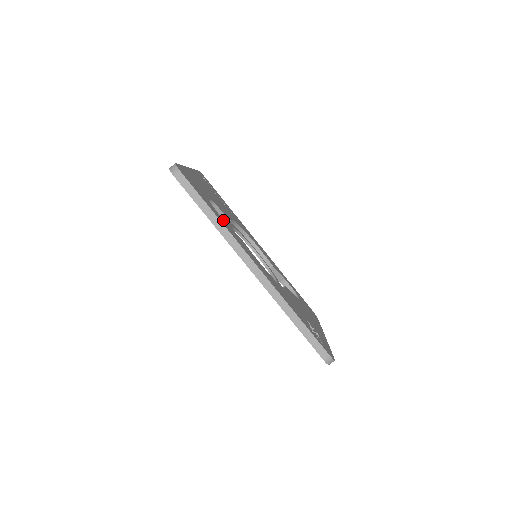
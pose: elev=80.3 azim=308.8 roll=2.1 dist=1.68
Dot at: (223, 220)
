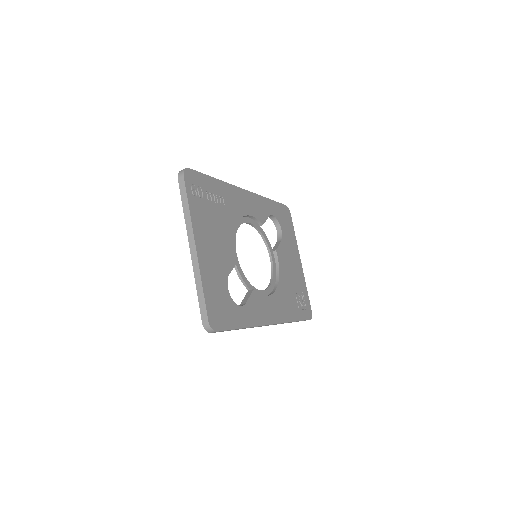
Dot at: (245, 309)
